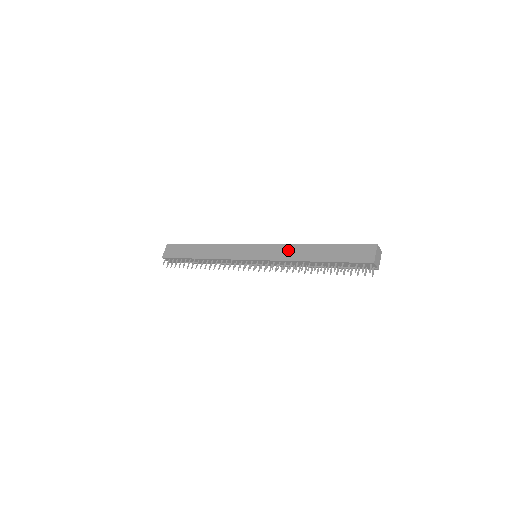
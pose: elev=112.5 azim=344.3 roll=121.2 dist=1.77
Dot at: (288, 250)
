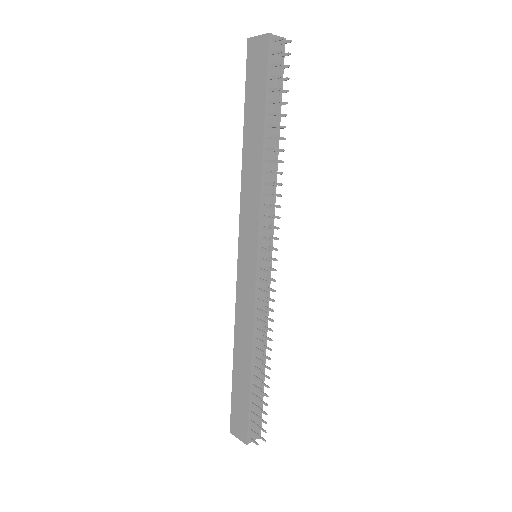
Dot at: (247, 191)
